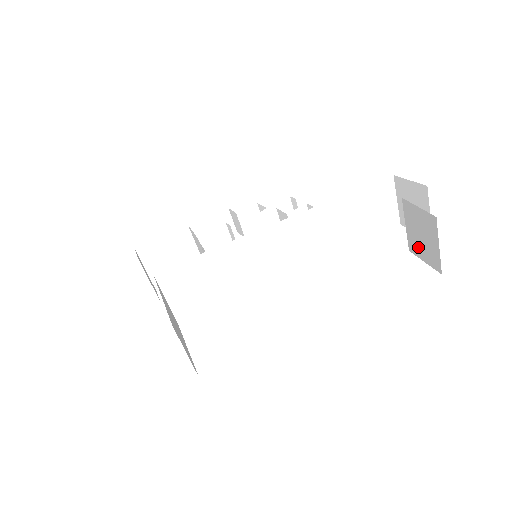
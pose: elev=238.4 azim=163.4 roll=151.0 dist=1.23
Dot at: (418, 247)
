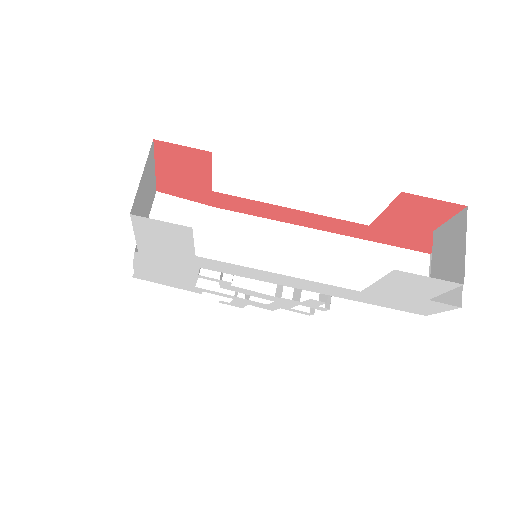
Dot at: (441, 278)
